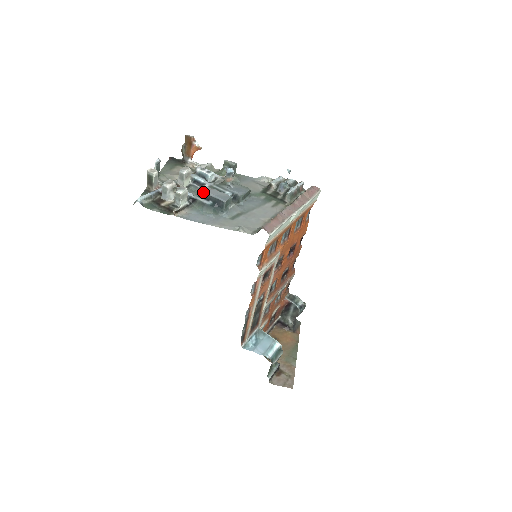
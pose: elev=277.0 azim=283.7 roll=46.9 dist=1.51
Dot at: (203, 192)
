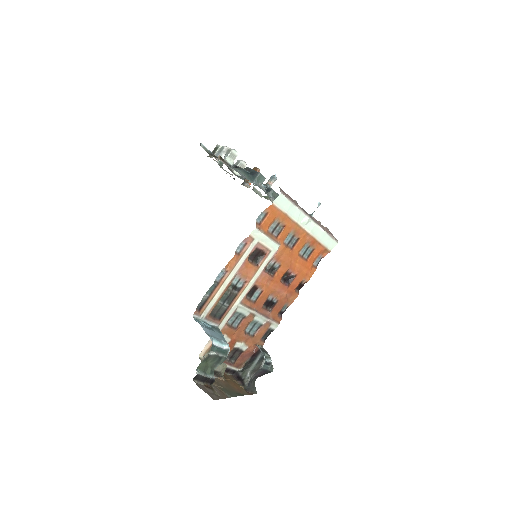
Dot at: (247, 167)
